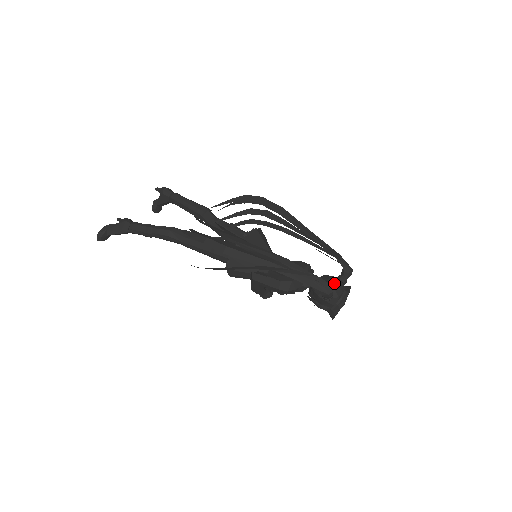
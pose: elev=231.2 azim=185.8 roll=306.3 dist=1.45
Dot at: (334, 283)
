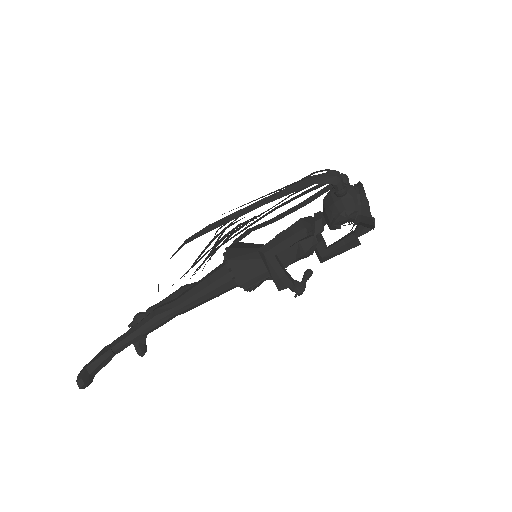
Dot at: occluded
